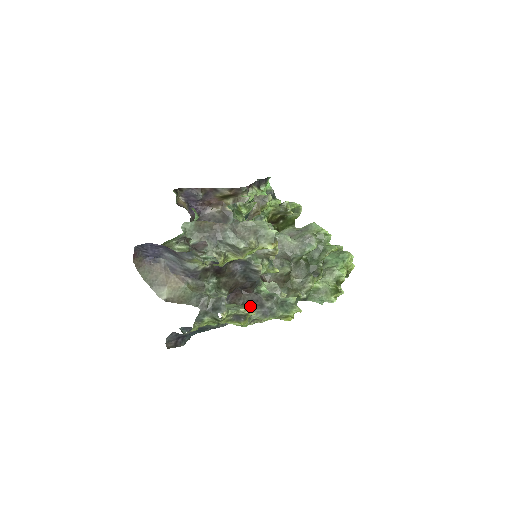
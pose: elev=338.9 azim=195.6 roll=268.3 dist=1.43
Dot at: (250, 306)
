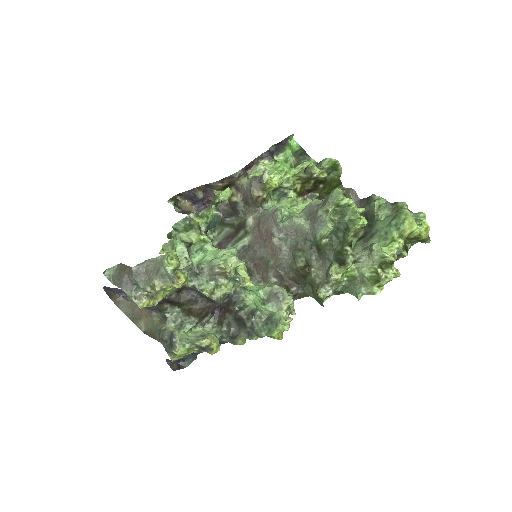
Dot at: (238, 324)
